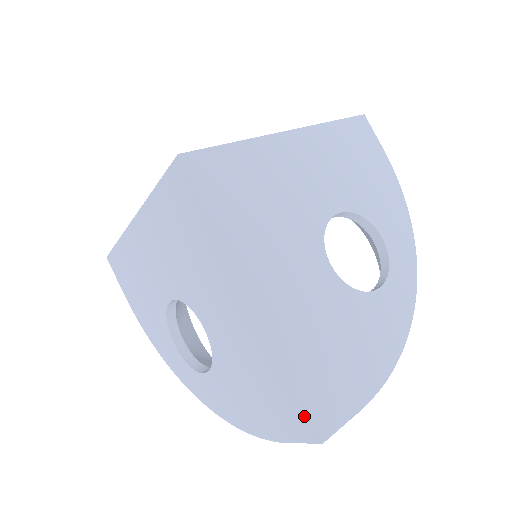
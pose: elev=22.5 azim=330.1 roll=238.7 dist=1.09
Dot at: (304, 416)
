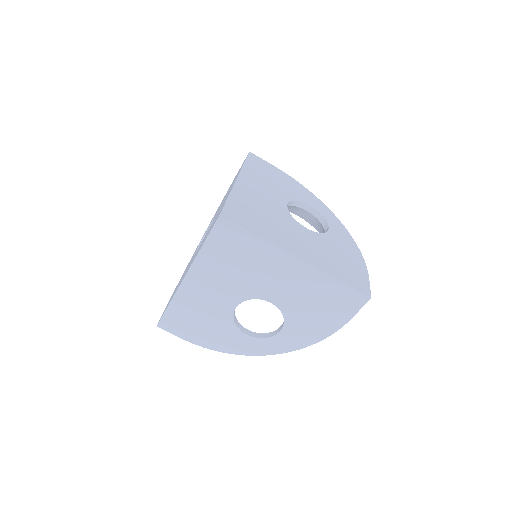
Dot at: (162, 315)
